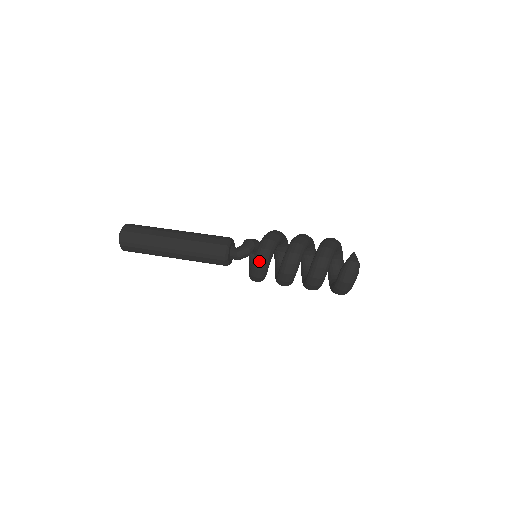
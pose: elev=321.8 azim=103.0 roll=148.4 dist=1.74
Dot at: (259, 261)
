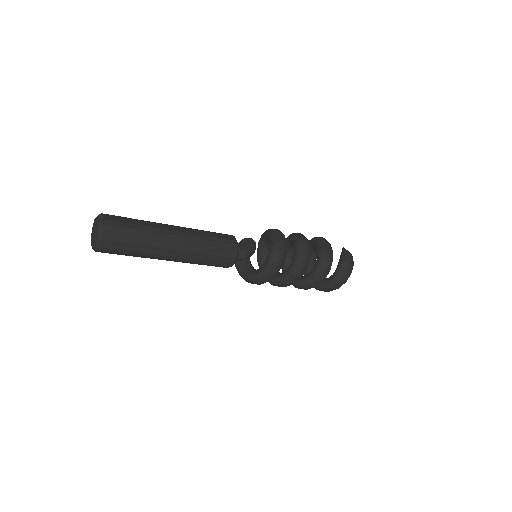
Dot at: (280, 254)
